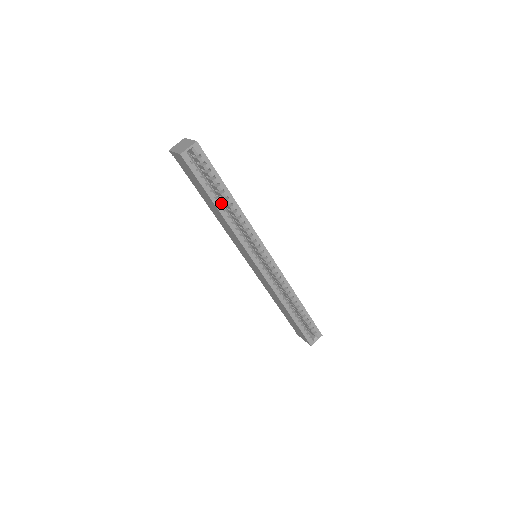
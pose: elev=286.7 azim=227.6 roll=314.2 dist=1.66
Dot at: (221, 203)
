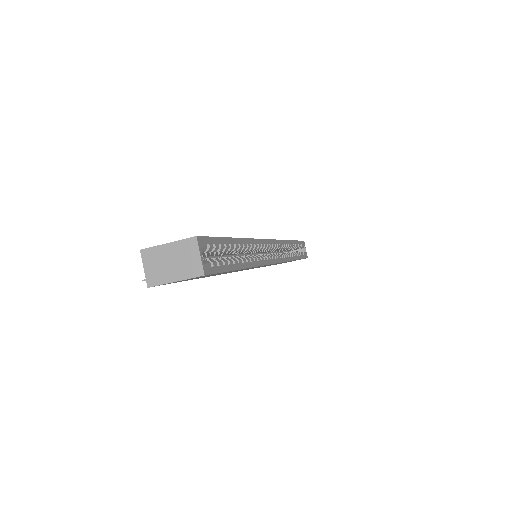
Dot at: occluded
